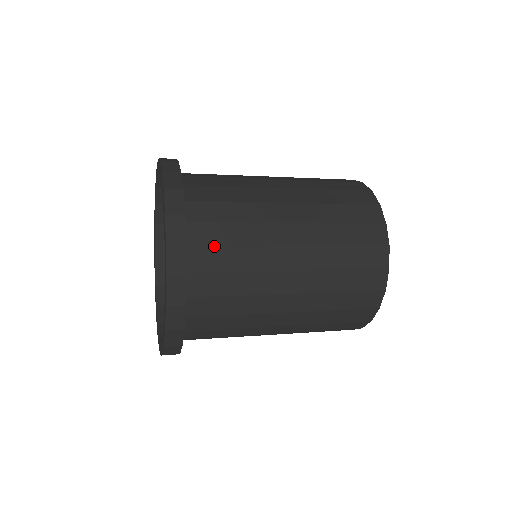
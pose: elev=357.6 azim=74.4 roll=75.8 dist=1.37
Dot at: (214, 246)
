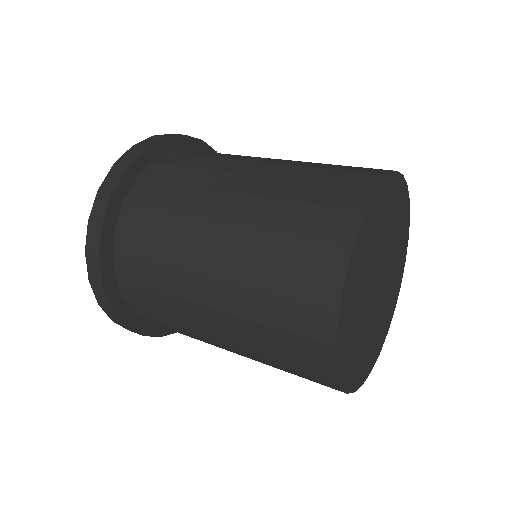
Dot at: occluded
